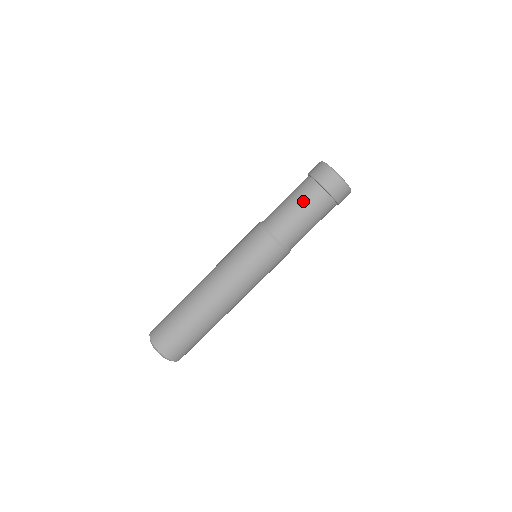
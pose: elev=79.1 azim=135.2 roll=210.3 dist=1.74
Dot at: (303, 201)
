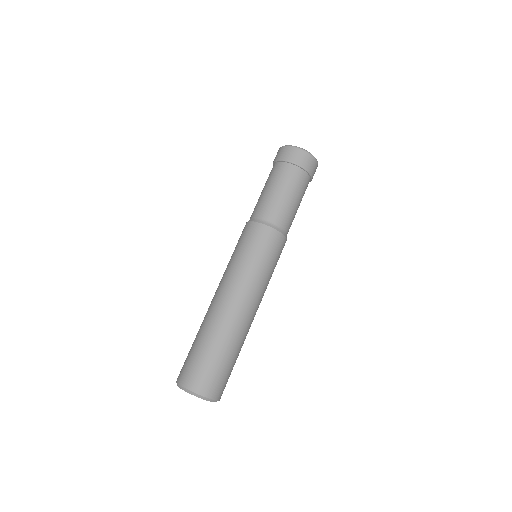
Dot at: (277, 181)
